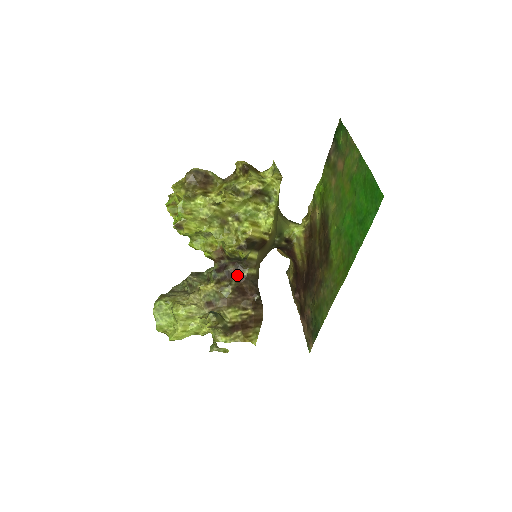
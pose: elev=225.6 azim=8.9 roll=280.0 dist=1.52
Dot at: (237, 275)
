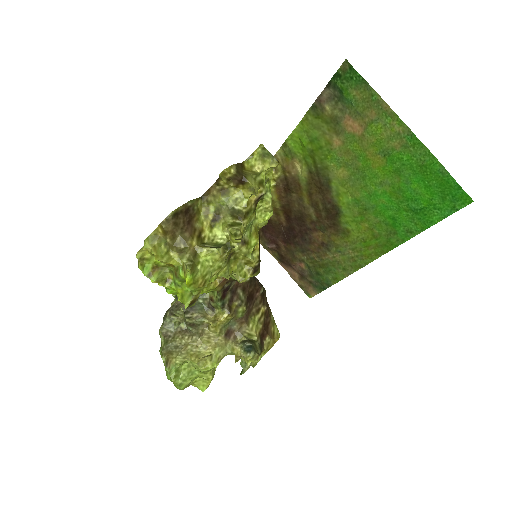
Dot at: (241, 286)
